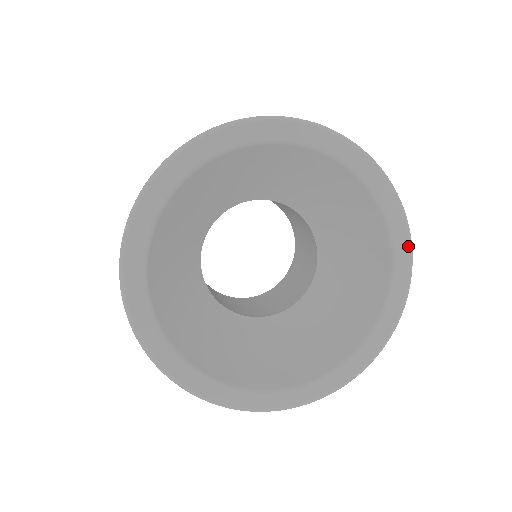
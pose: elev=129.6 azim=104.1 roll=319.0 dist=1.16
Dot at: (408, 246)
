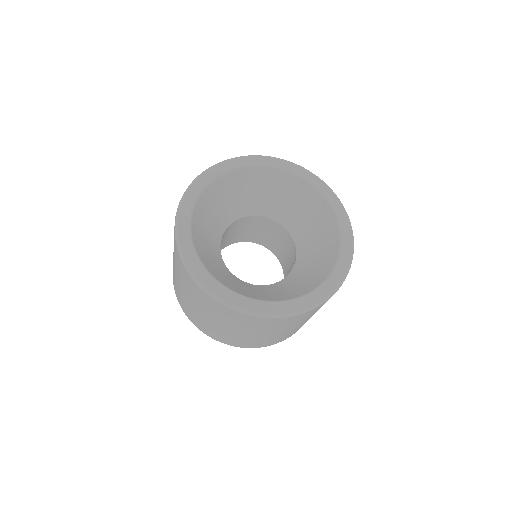
Dot at: (350, 232)
